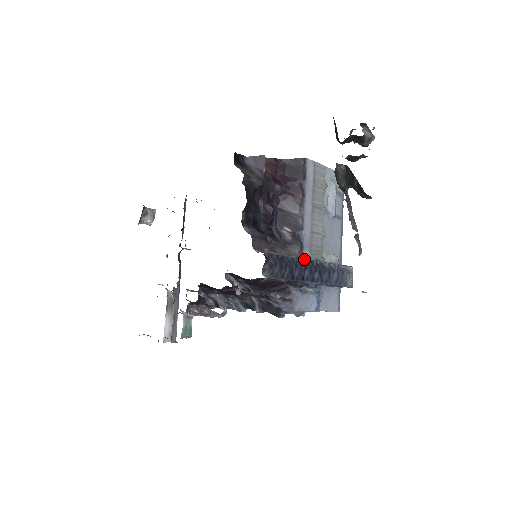
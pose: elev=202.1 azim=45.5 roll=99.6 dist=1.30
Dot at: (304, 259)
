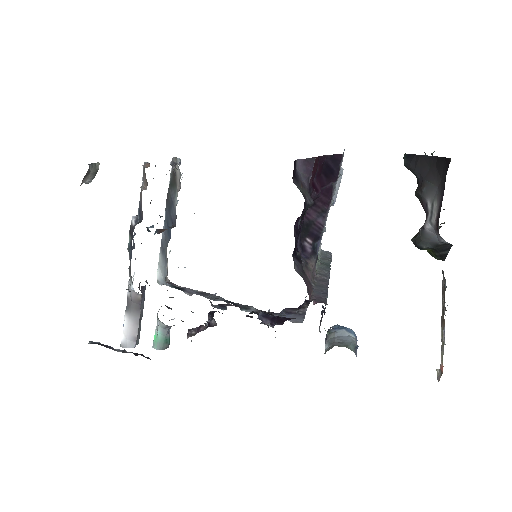
Dot at: (328, 282)
